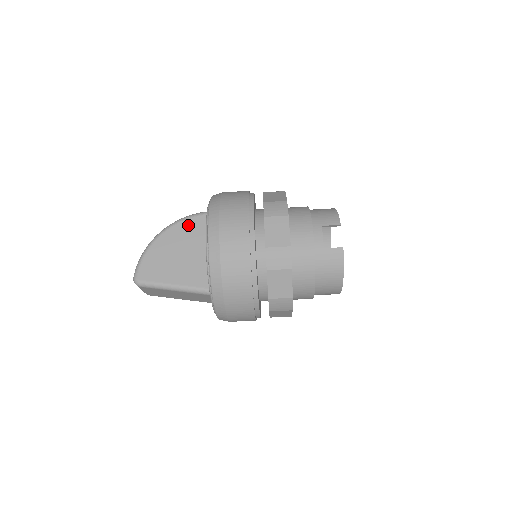
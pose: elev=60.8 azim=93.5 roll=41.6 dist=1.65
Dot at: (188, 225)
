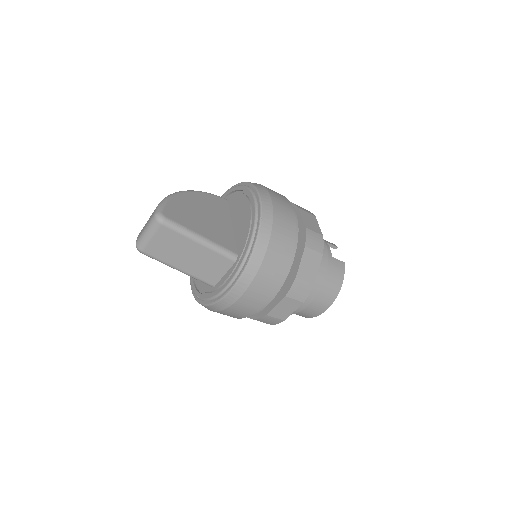
Dot at: (209, 198)
